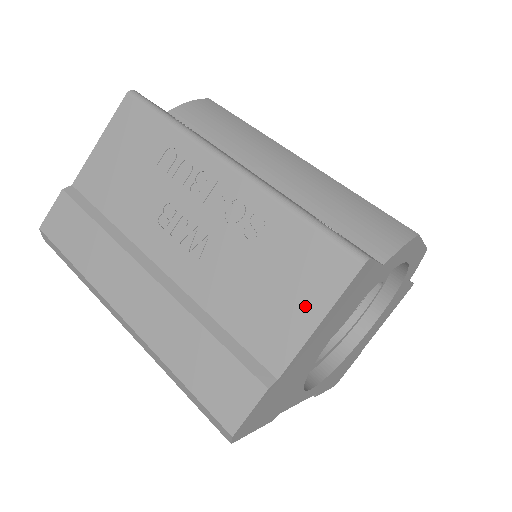
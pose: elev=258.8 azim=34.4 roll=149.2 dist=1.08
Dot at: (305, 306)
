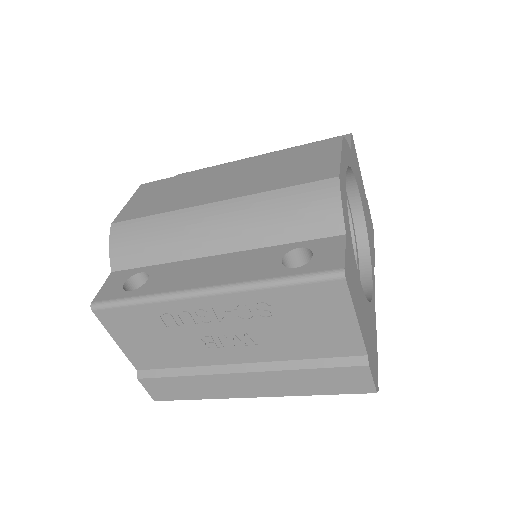
Dot at: (339, 319)
